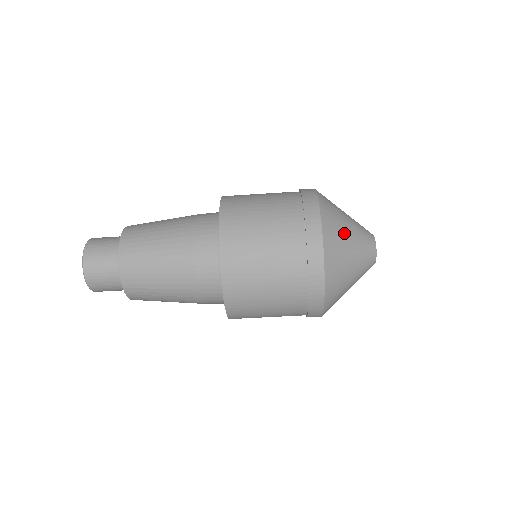
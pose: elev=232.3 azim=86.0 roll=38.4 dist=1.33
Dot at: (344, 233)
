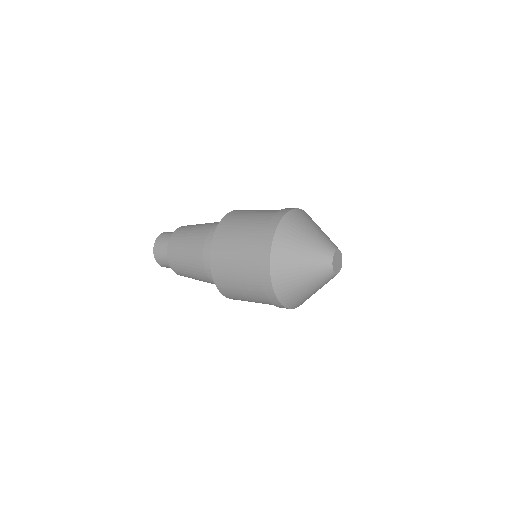
Dot at: (295, 254)
